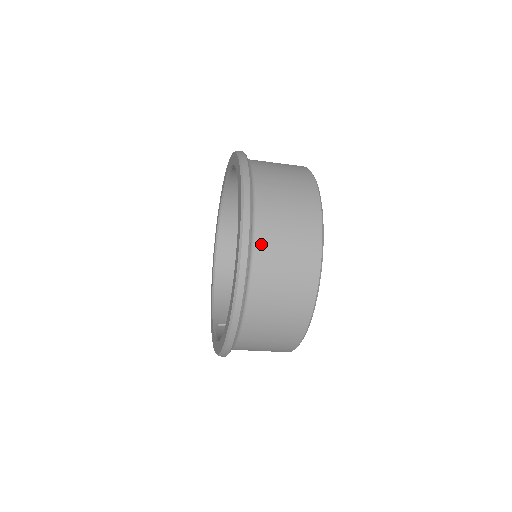
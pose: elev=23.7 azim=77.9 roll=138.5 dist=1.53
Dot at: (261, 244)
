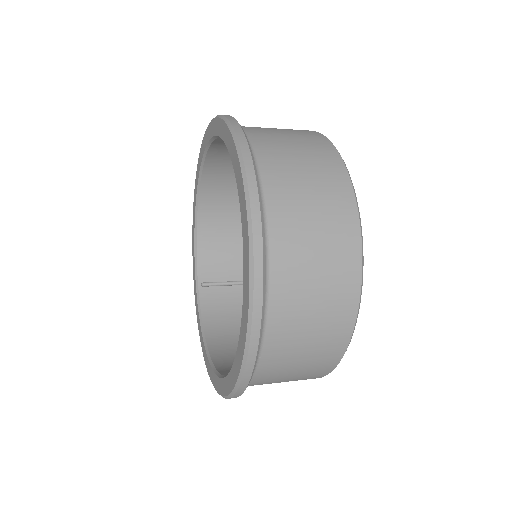
Dot at: (268, 361)
